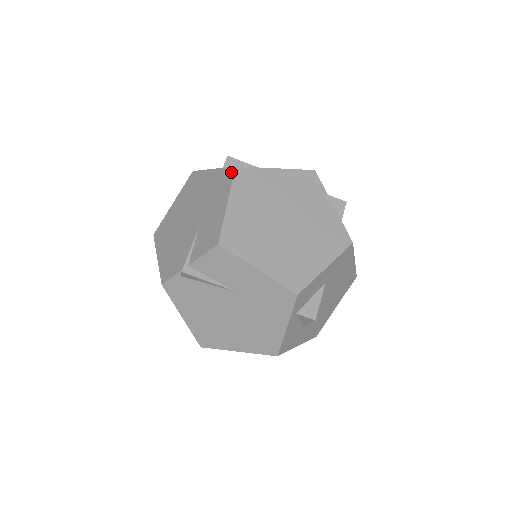
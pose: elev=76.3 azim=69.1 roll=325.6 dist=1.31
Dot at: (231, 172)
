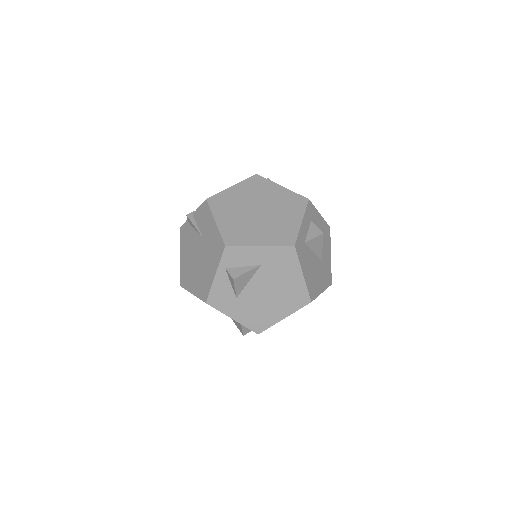
Dot at: (253, 176)
